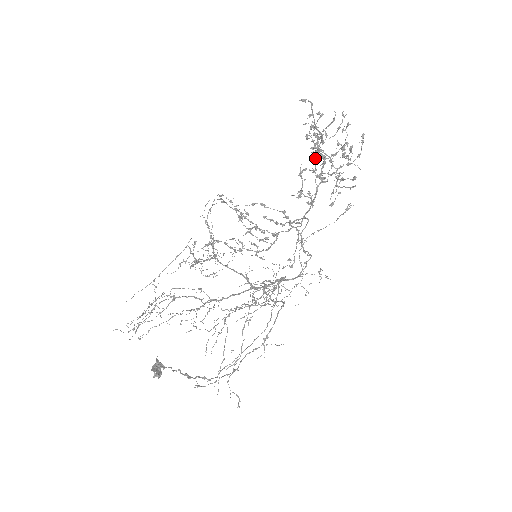
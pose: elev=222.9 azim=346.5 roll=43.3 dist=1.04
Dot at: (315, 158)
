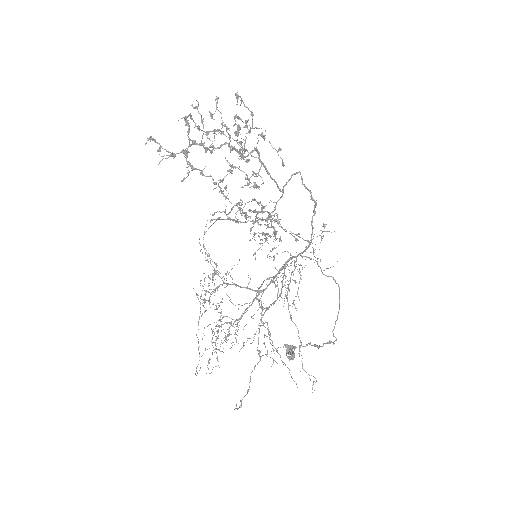
Dot at: occluded
